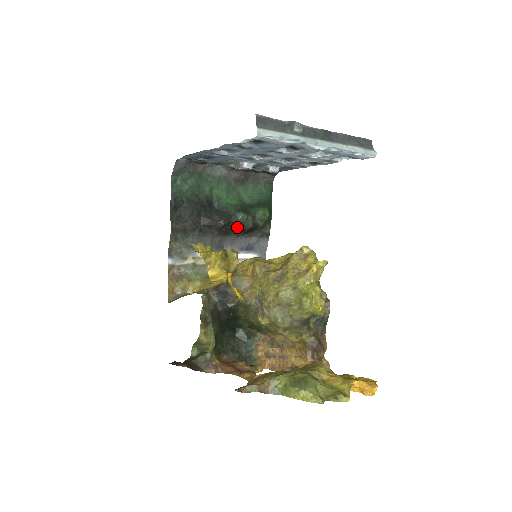
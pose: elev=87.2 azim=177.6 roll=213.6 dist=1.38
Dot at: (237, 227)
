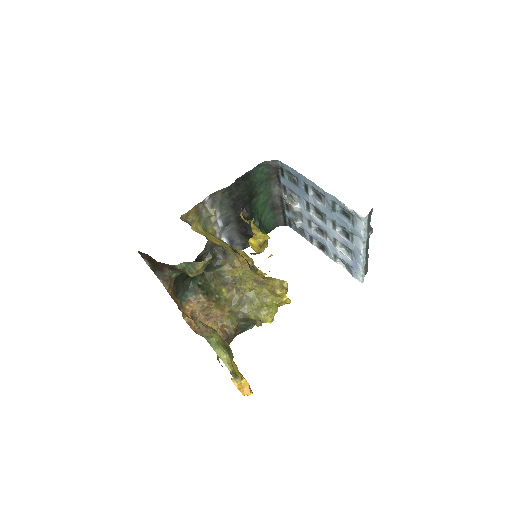
Dot at: (247, 226)
